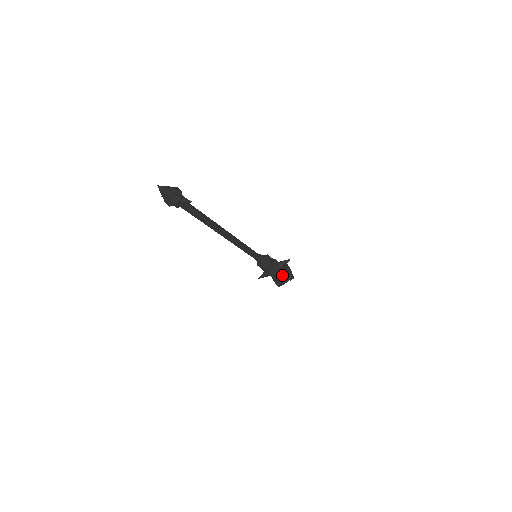
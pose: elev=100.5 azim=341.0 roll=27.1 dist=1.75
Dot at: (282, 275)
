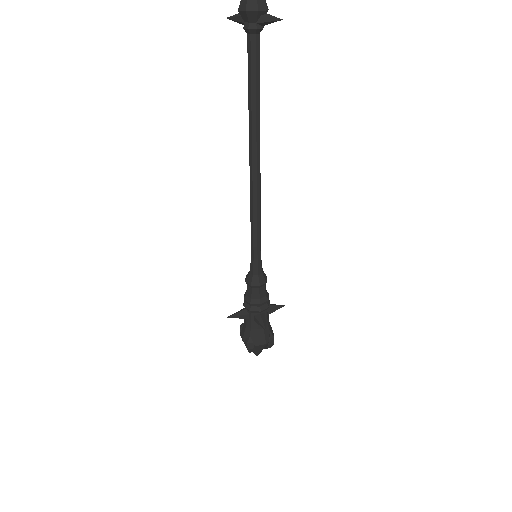
Dot at: occluded
